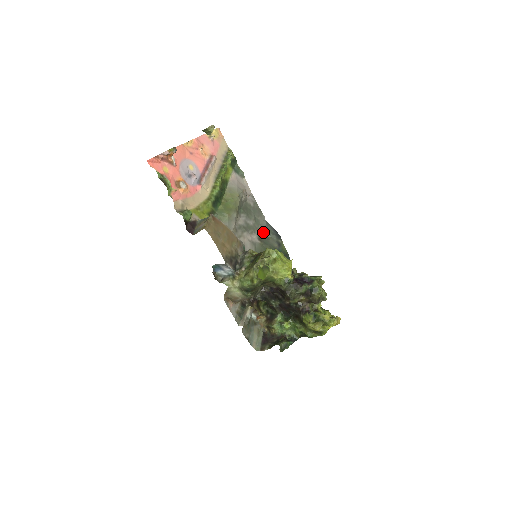
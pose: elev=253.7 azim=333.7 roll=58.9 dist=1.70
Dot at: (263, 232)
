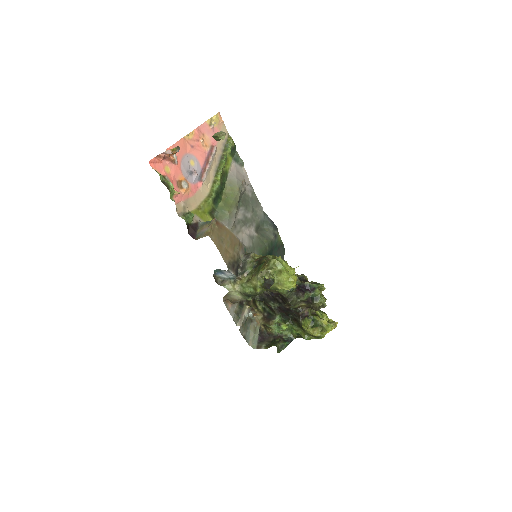
Dot at: (260, 223)
